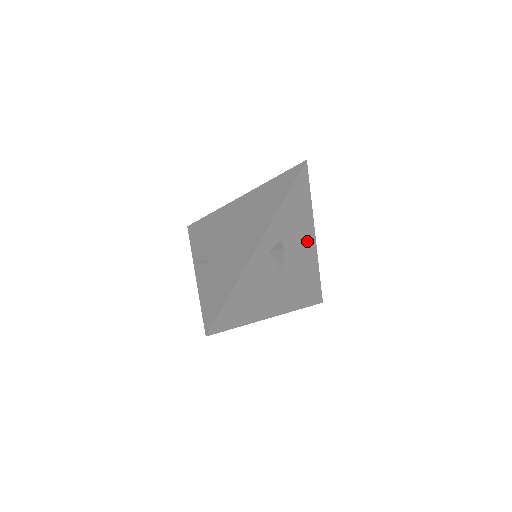
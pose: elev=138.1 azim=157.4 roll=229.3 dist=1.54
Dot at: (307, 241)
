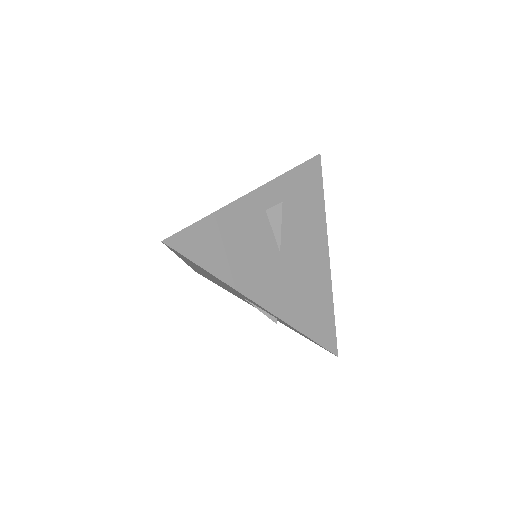
Dot at: (317, 243)
